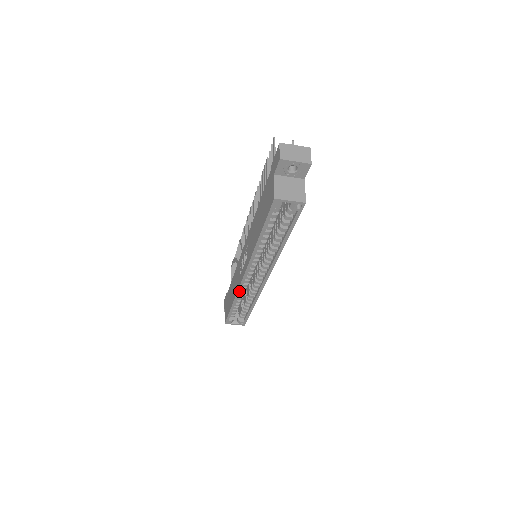
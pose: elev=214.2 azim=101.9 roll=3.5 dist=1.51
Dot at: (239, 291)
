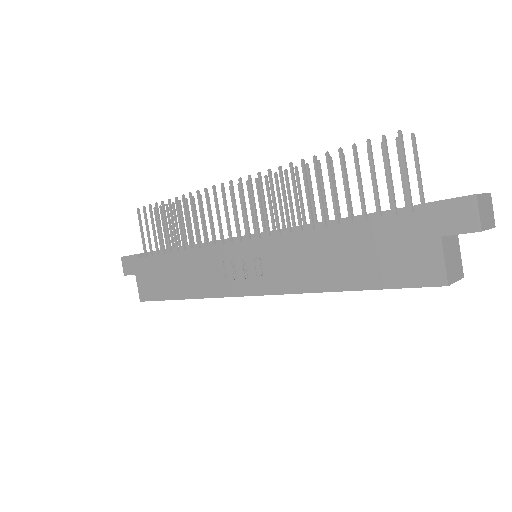
Dot at: (216, 297)
